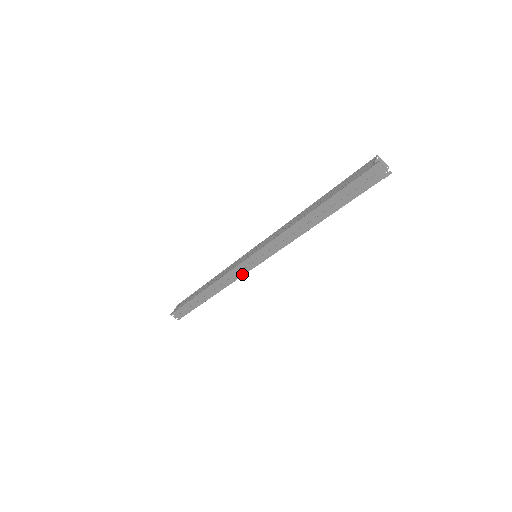
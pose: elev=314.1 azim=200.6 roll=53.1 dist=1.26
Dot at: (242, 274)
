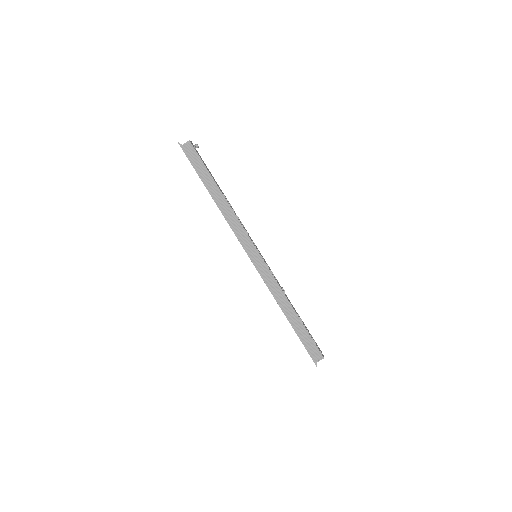
Dot at: occluded
